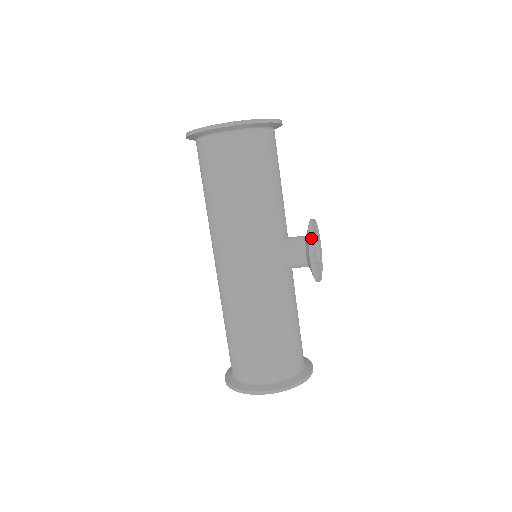
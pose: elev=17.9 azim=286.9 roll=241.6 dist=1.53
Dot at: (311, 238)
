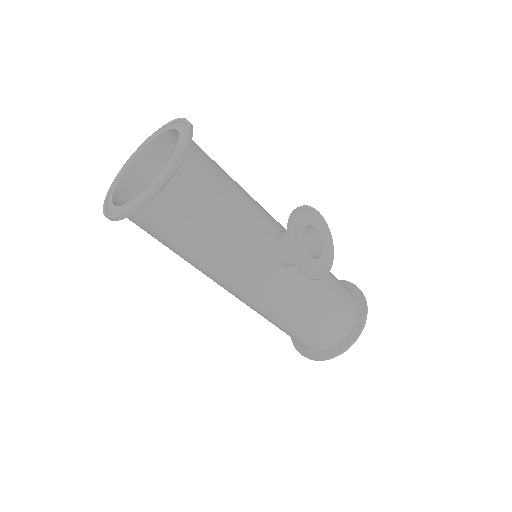
Dot at: (295, 258)
